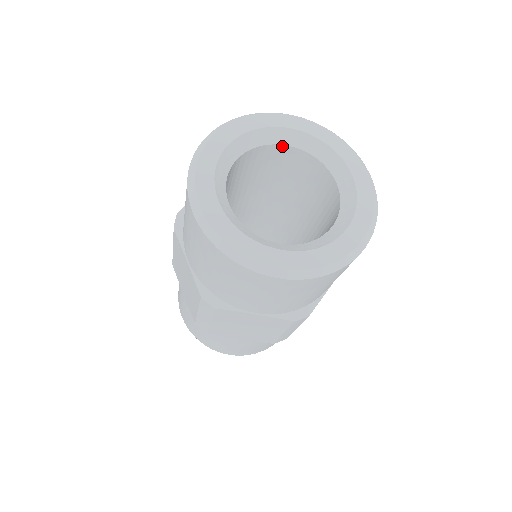
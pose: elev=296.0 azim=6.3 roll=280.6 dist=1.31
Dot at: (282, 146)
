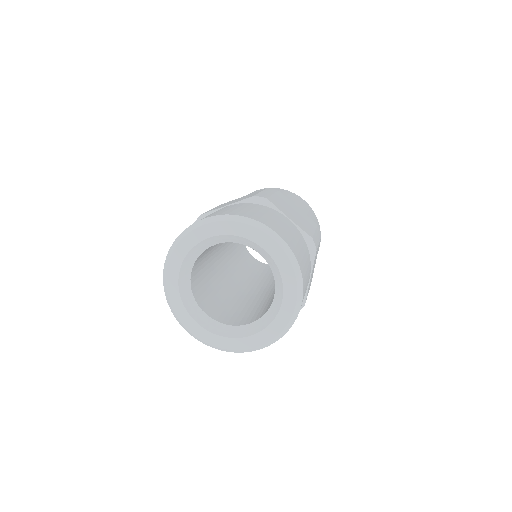
Dot at: (256, 250)
